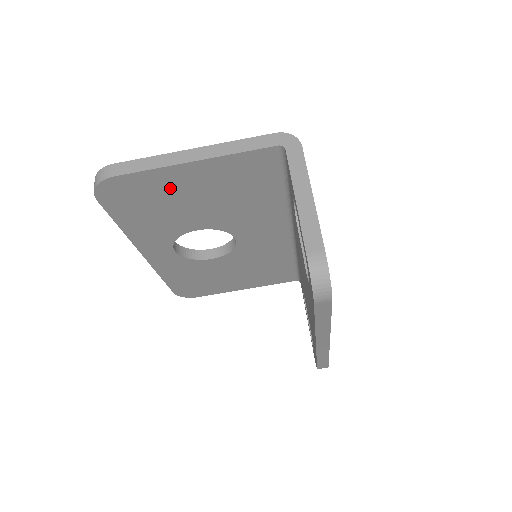
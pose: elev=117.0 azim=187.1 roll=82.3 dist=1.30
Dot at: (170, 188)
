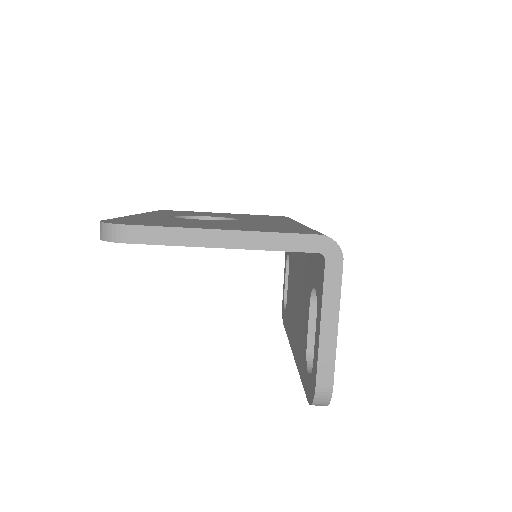
Dot at: occluded
